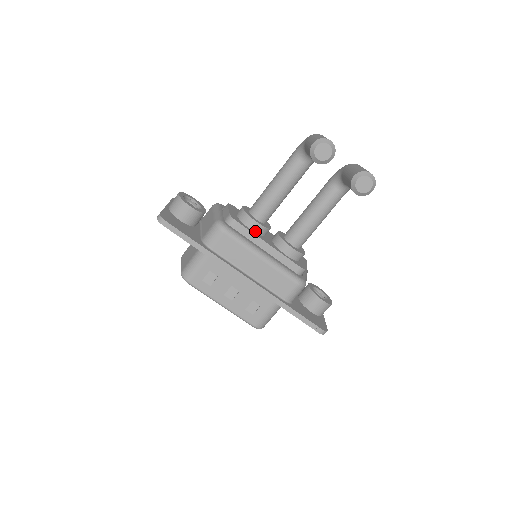
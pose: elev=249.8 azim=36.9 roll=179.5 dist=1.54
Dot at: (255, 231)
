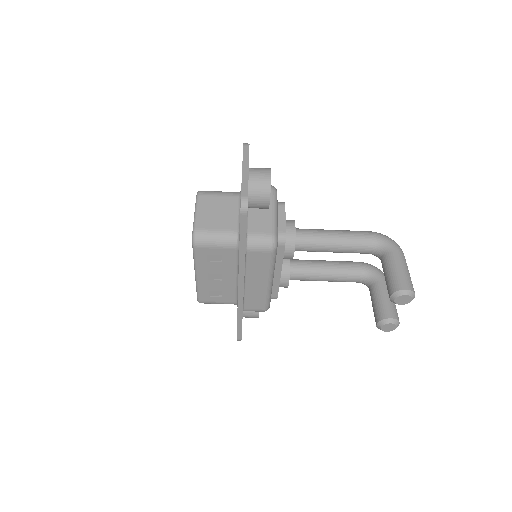
Dot at: (284, 256)
